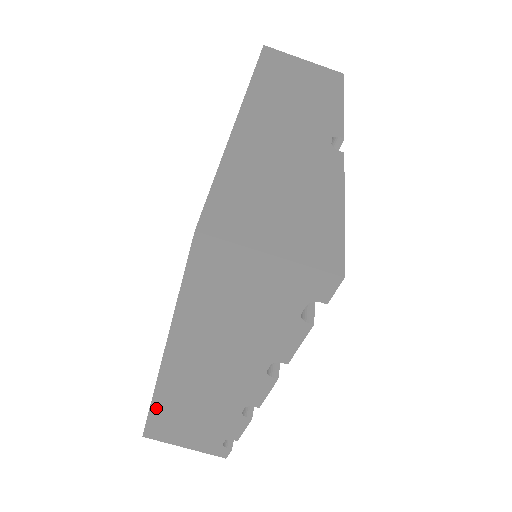
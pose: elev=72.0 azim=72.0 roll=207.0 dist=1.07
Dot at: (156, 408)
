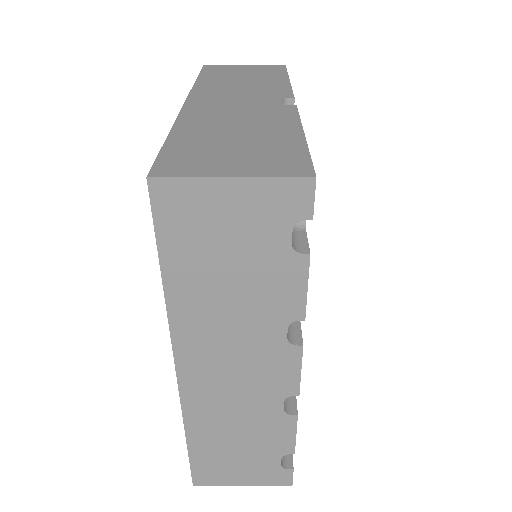
Dot at: (193, 438)
